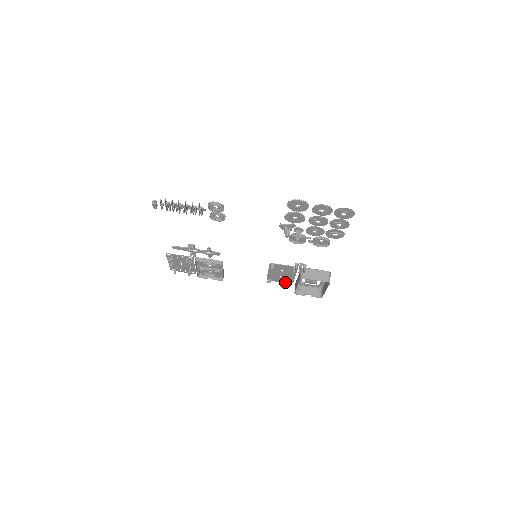
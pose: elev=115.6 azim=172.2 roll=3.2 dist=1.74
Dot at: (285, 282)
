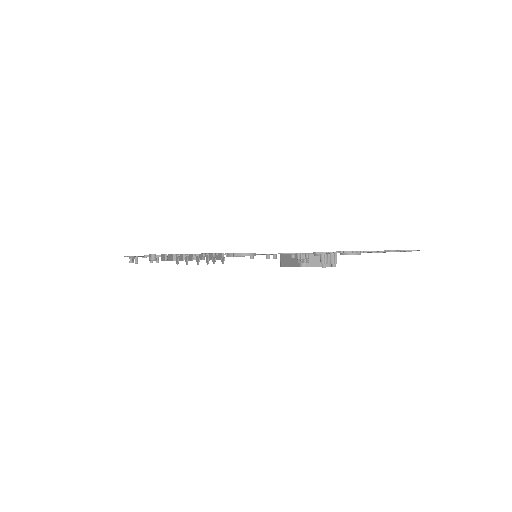
Dot at: occluded
